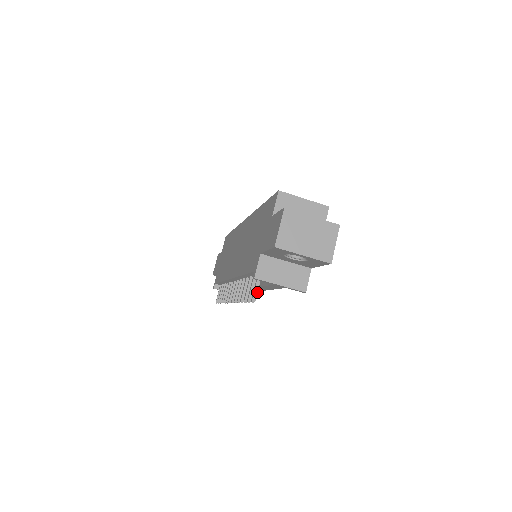
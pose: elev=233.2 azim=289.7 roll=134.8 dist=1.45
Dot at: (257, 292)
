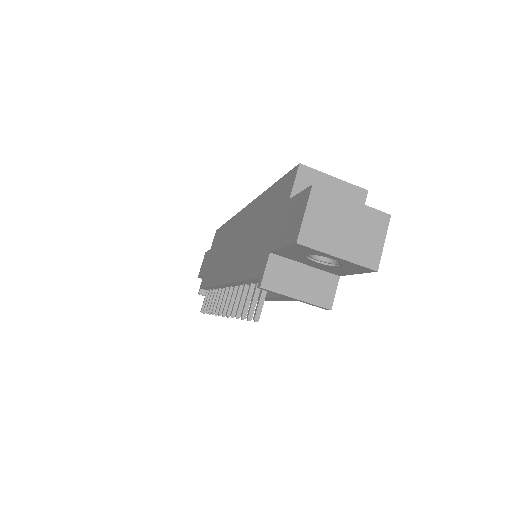
Dot at: (262, 307)
